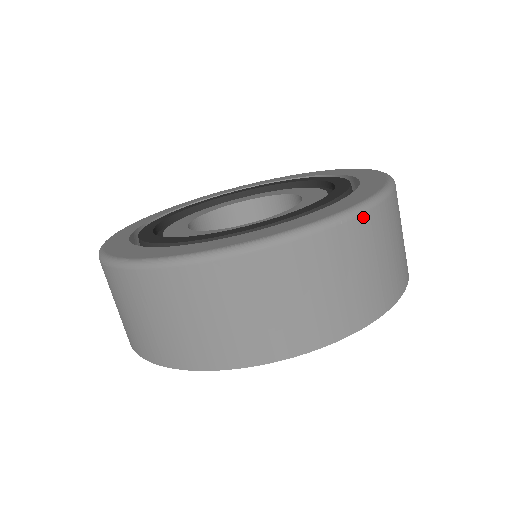
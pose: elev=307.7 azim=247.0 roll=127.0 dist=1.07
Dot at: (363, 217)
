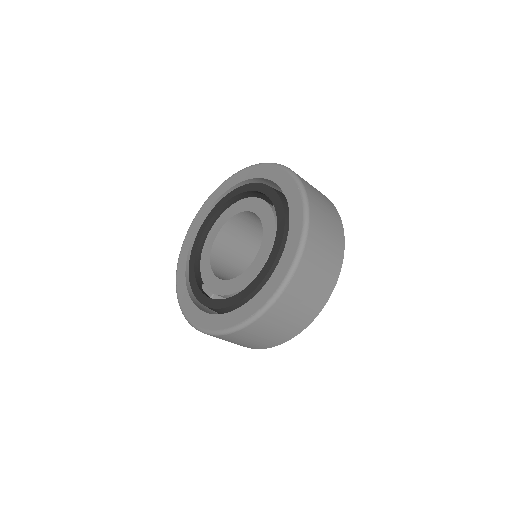
Dot at: (296, 274)
